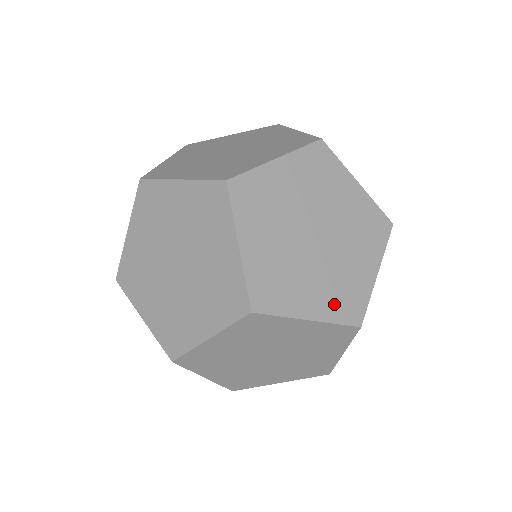
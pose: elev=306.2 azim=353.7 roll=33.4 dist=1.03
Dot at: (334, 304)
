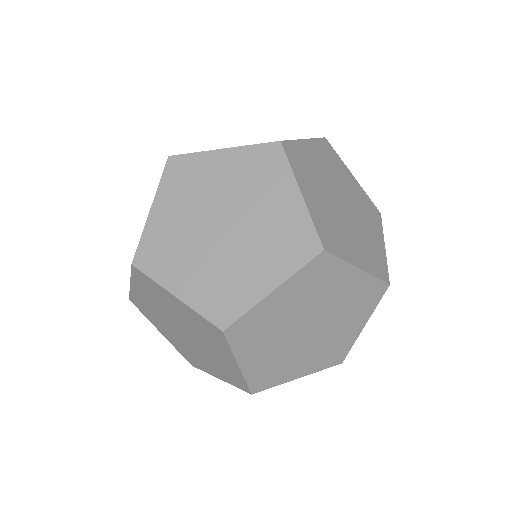
Dot at: (207, 295)
